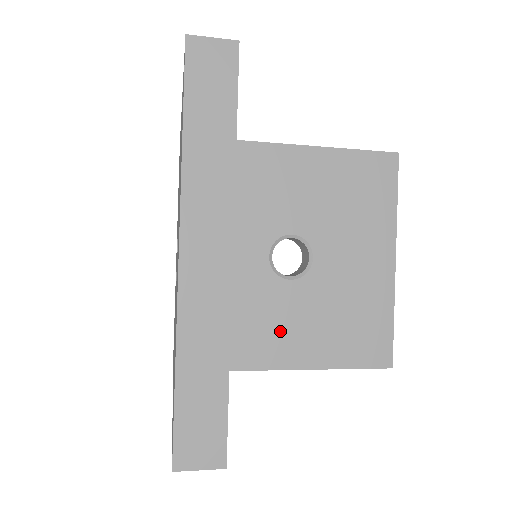
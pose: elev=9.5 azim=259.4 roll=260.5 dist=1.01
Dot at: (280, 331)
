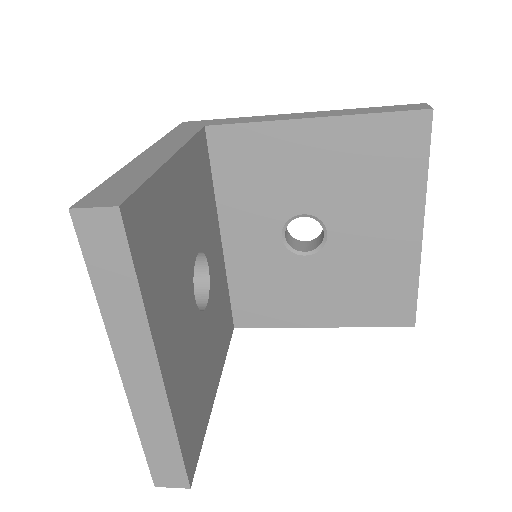
Dot at: (299, 298)
